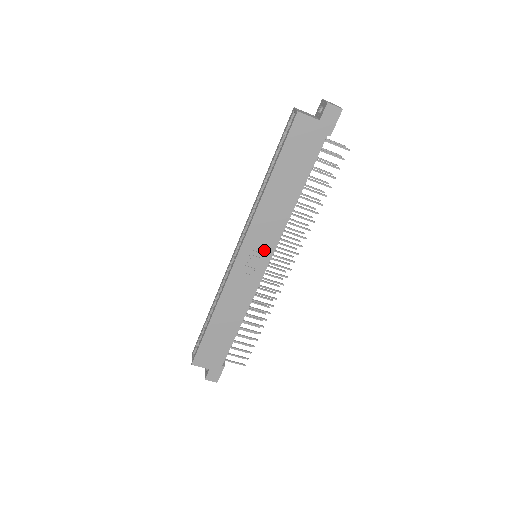
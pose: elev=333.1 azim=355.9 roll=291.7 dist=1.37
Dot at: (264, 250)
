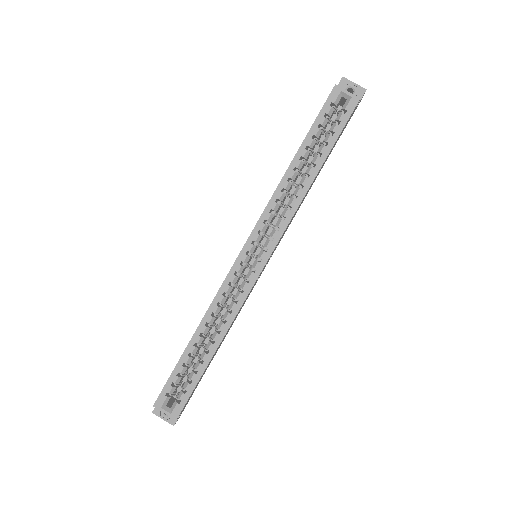
Dot at: occluded
